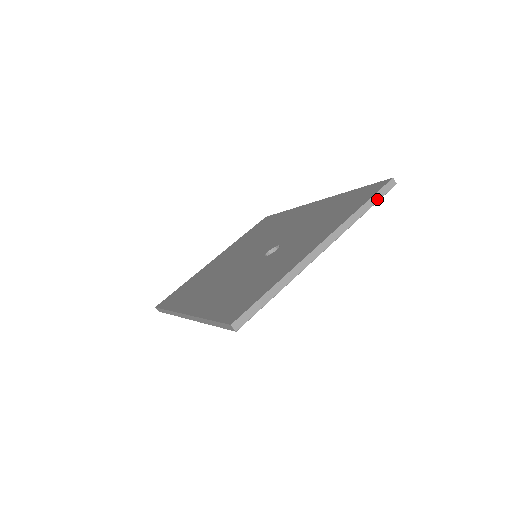
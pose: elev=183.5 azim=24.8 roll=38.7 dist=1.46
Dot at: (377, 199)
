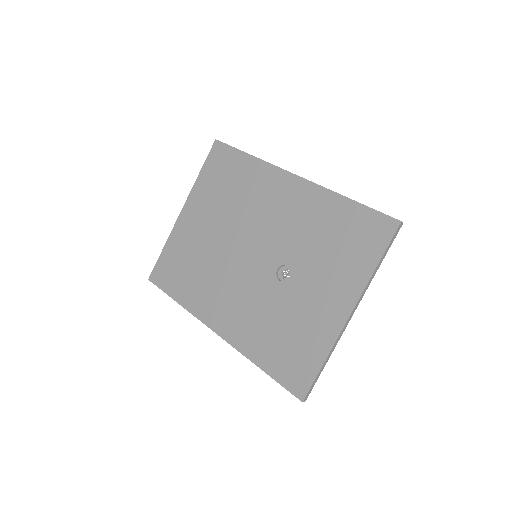
Dot at: occluded
